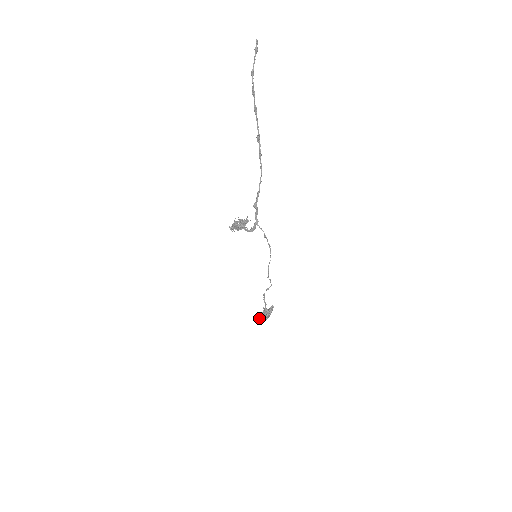
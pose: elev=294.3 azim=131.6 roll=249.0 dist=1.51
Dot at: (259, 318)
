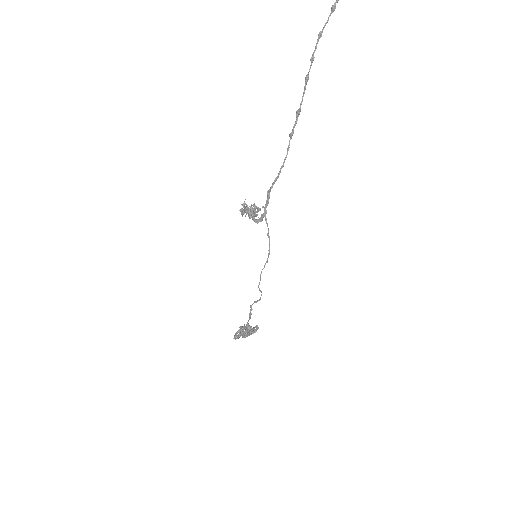
Dot at: (238, 331)
